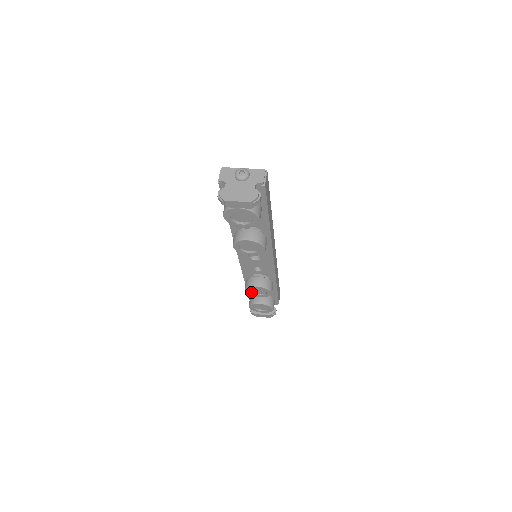
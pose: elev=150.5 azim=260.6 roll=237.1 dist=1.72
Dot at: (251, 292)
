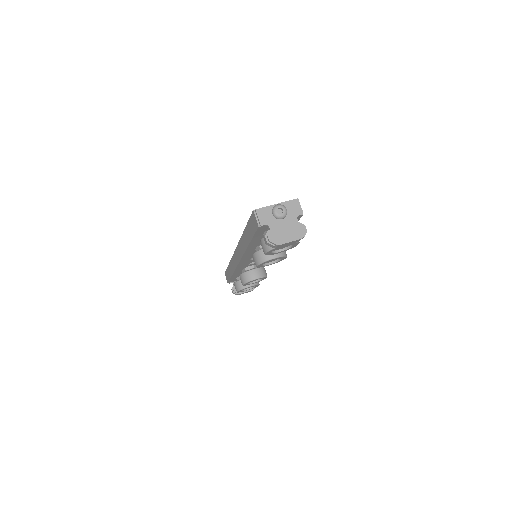
Dot at: (247, 284)
